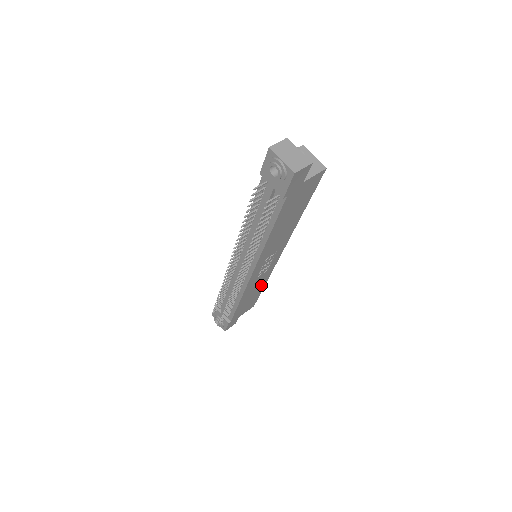
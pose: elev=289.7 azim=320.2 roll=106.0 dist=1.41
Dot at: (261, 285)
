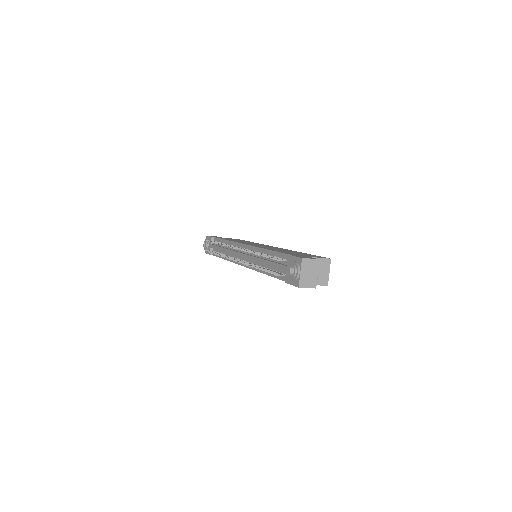
Dot at: occluded
